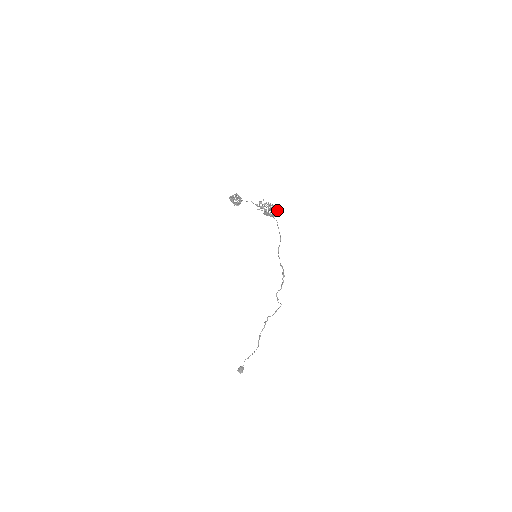
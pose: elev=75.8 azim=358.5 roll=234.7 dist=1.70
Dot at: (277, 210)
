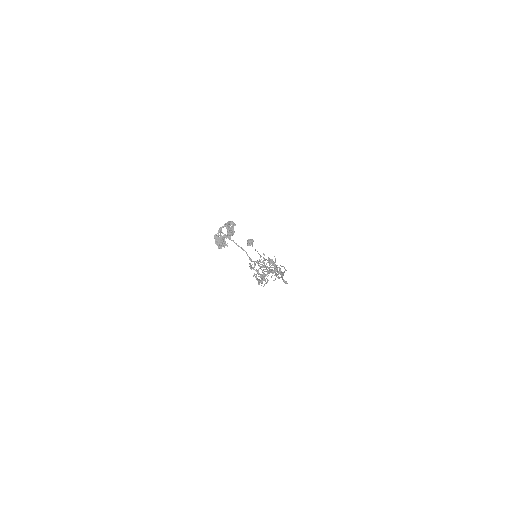
Dot at: (279, 272)
